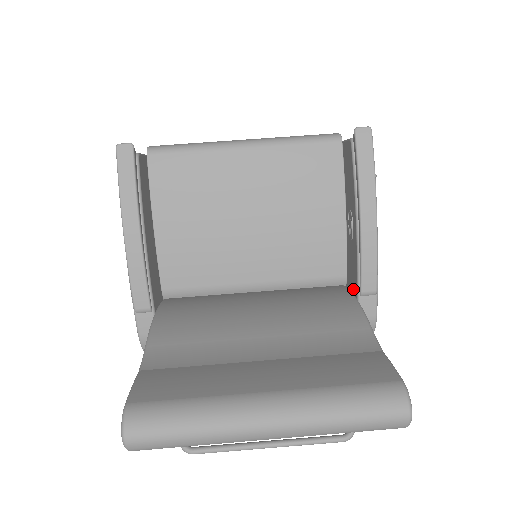
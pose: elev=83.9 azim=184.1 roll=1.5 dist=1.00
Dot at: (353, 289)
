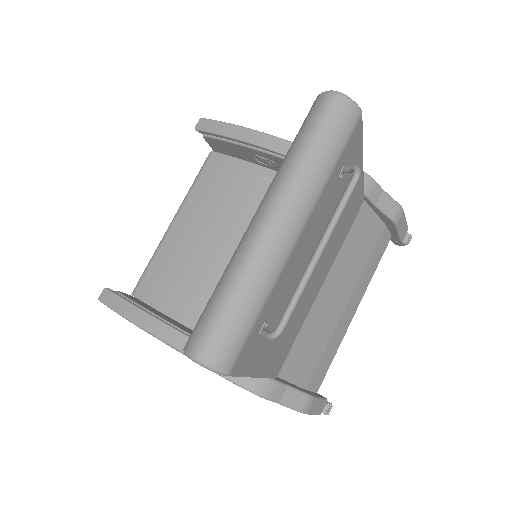
Dot at: occluded
